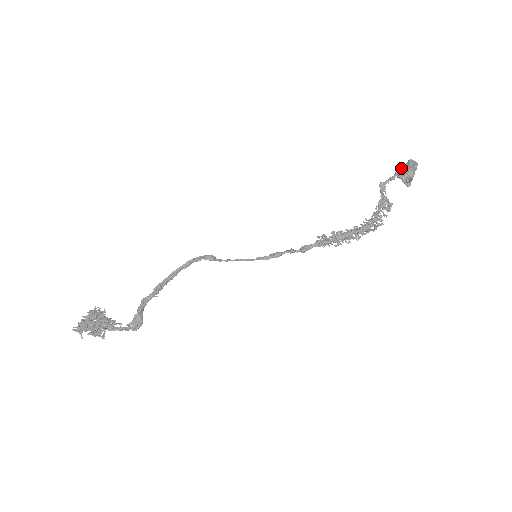
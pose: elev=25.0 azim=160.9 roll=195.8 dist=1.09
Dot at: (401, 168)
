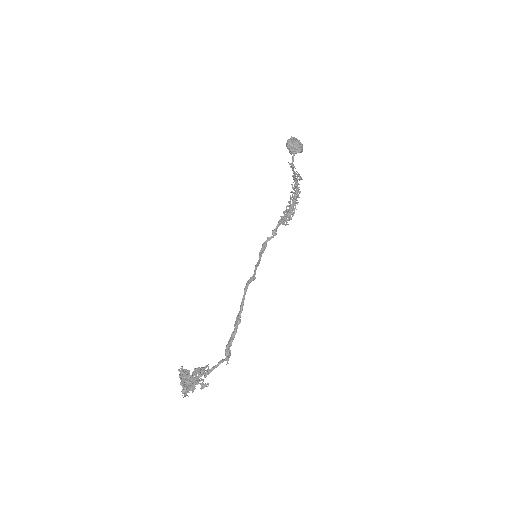
Dot at: (291, 146)
